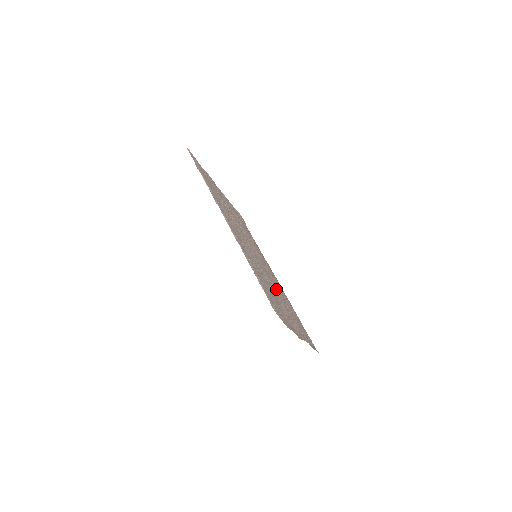
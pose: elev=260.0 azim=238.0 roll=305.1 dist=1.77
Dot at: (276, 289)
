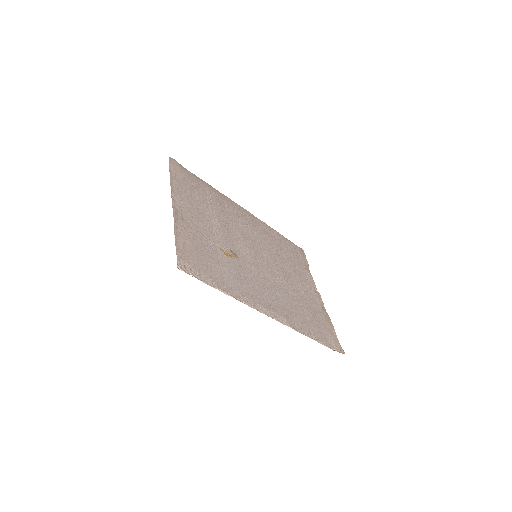
Dot at: (277, 260)
